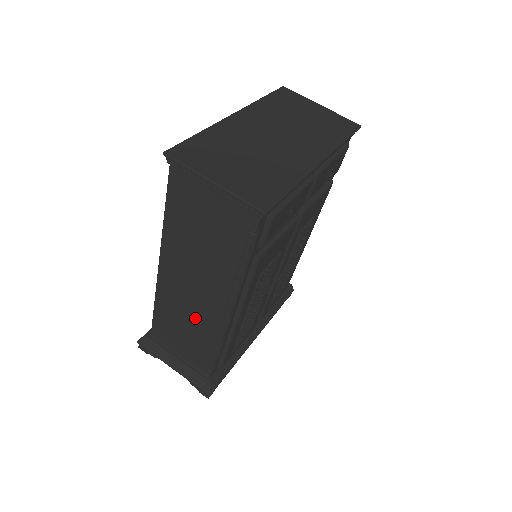
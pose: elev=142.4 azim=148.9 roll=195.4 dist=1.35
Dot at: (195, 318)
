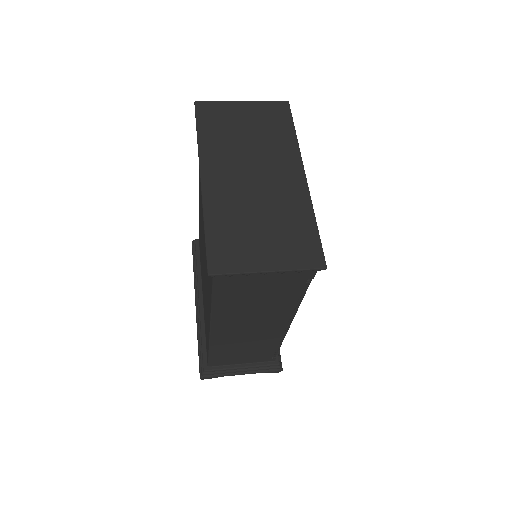
Dot at: (256, 341)
